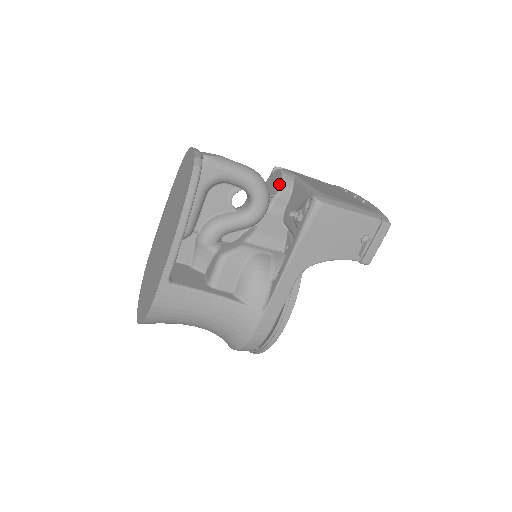
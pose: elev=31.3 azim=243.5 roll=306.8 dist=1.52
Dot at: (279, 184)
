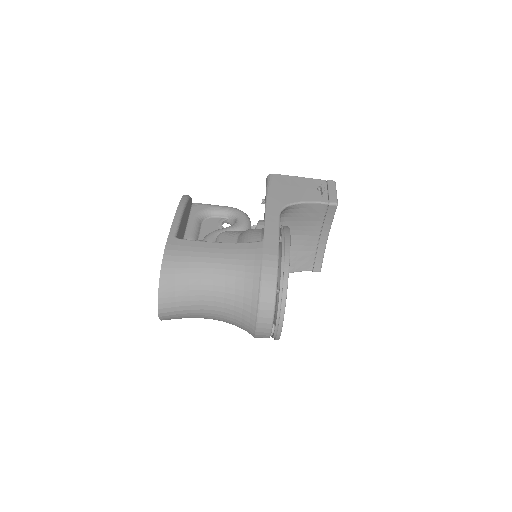
Dot at: occluded
